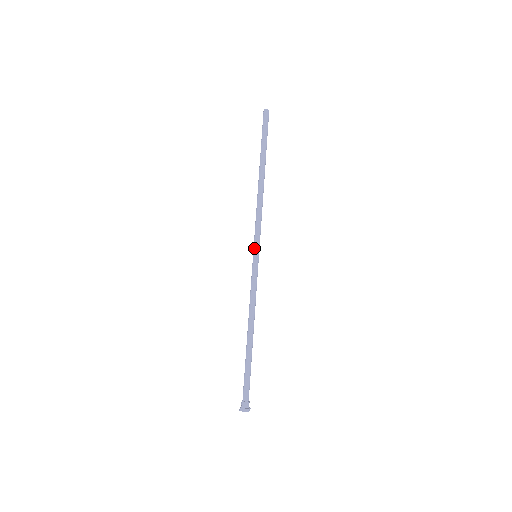
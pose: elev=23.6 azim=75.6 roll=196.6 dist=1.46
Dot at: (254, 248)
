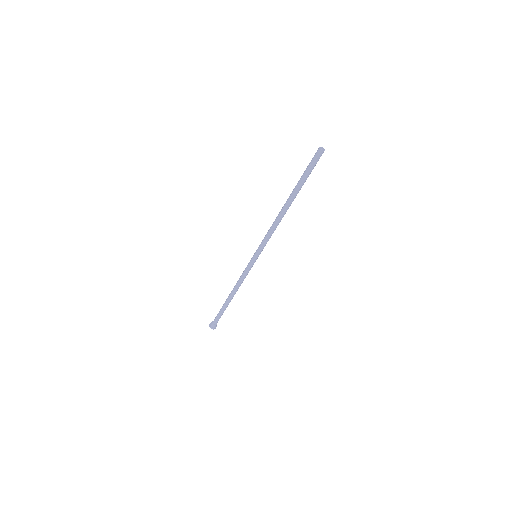
Dot at: (258, 253)
